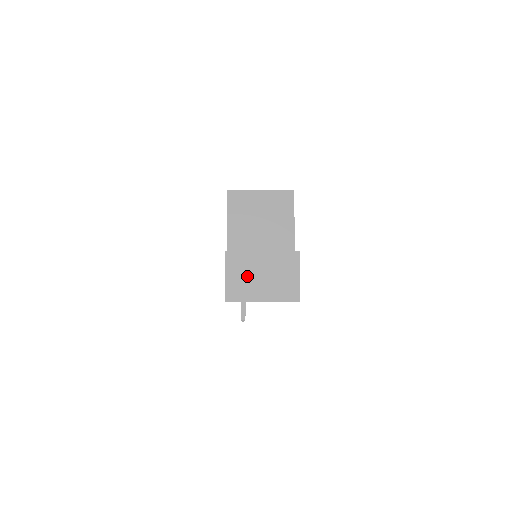
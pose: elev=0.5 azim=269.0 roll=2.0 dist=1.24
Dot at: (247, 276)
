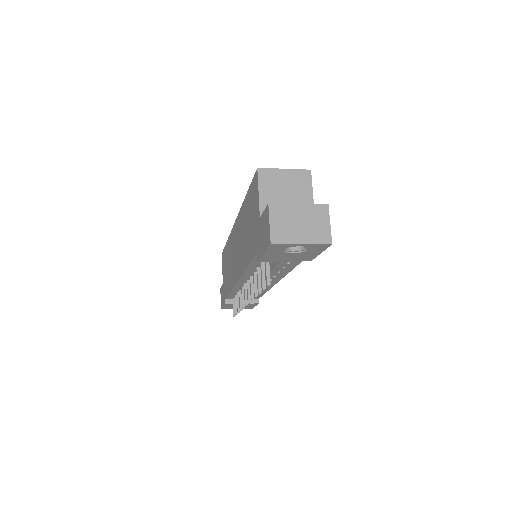
Dot at: (288, 223)
